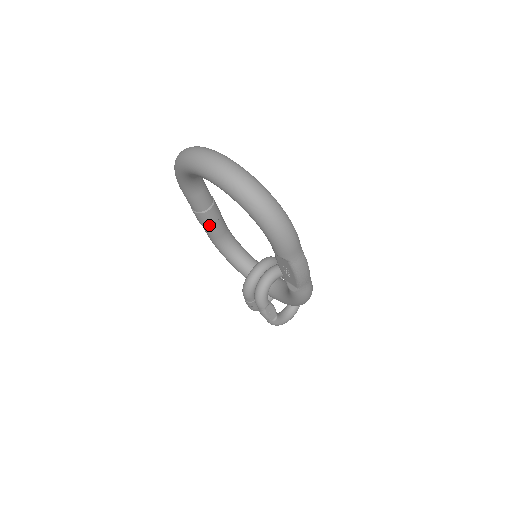
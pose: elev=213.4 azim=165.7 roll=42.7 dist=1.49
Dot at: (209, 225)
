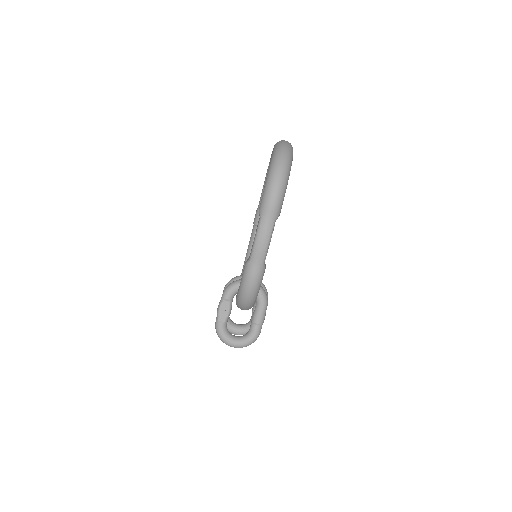
Dot at: (256, 226)
